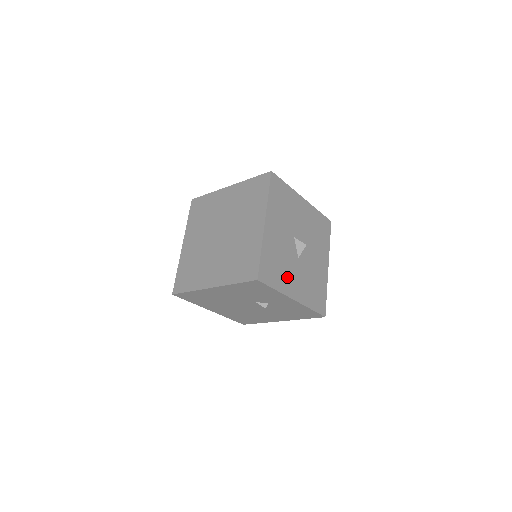
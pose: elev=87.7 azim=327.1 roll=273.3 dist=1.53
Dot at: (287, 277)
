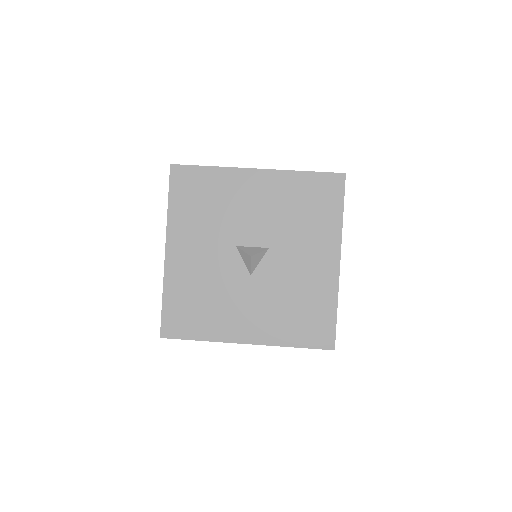
Dot at: (225, 314)
